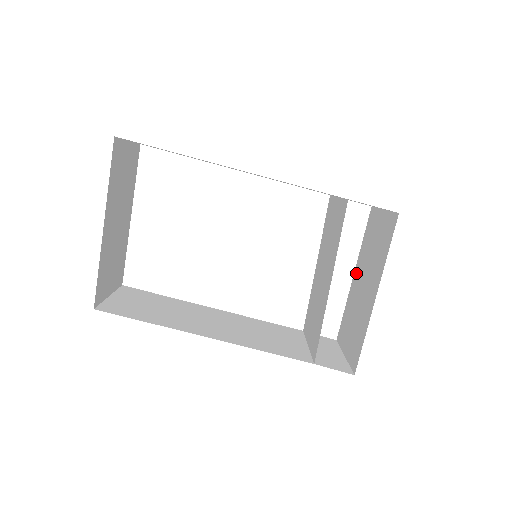
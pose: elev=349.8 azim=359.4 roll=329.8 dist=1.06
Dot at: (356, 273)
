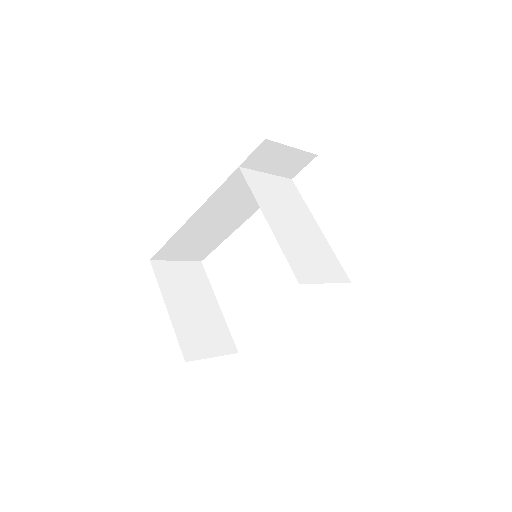
Dot at: occluded
